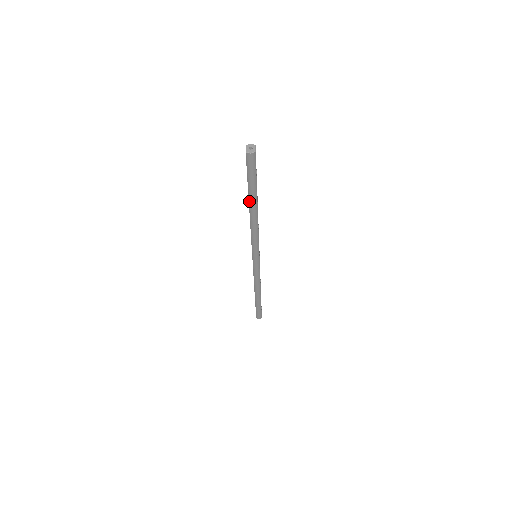
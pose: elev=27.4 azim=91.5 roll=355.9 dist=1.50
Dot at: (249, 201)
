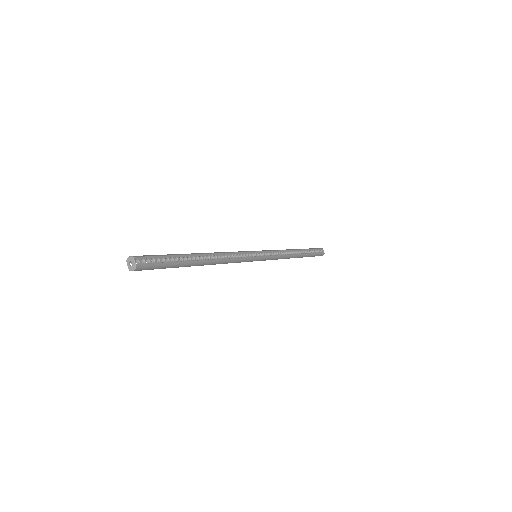
Dot at: (188, 266)
